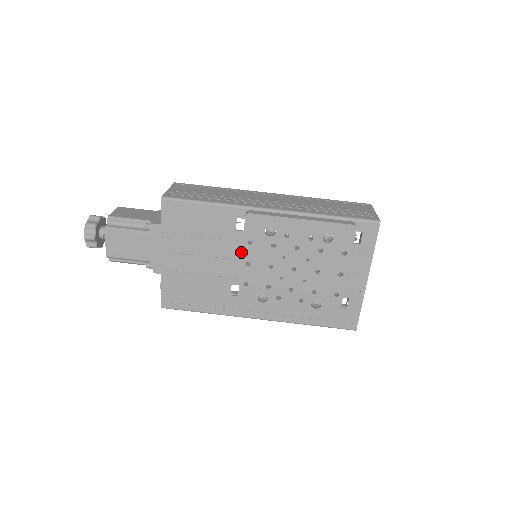
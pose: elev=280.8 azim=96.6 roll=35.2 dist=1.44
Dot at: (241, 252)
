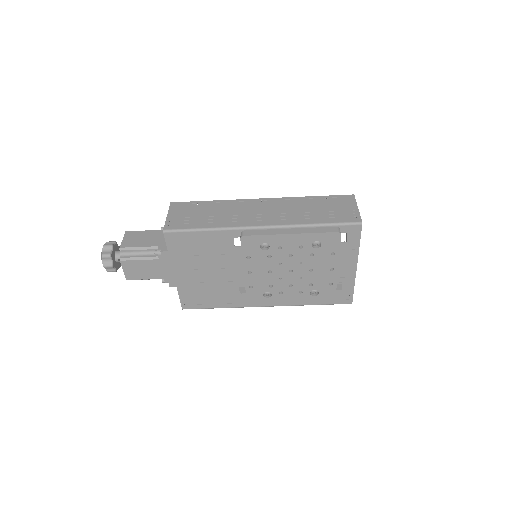
Dot at: (242, 262)
